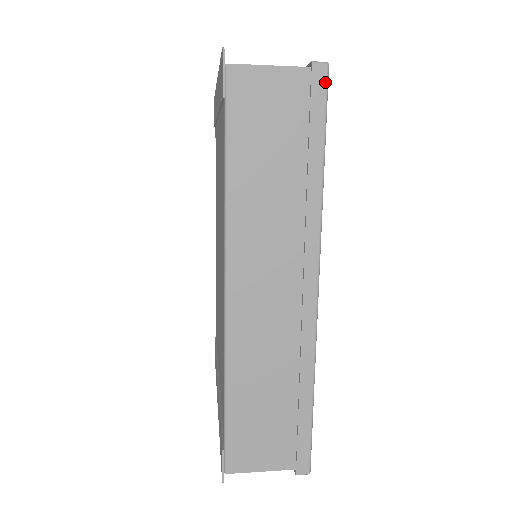
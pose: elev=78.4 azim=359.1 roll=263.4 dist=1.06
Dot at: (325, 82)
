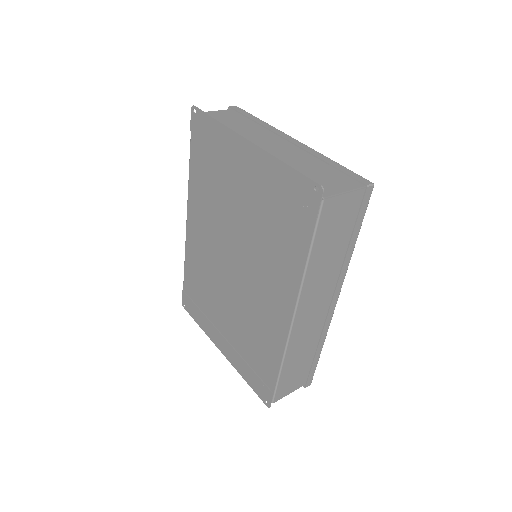
Dot at: (370, 196)
